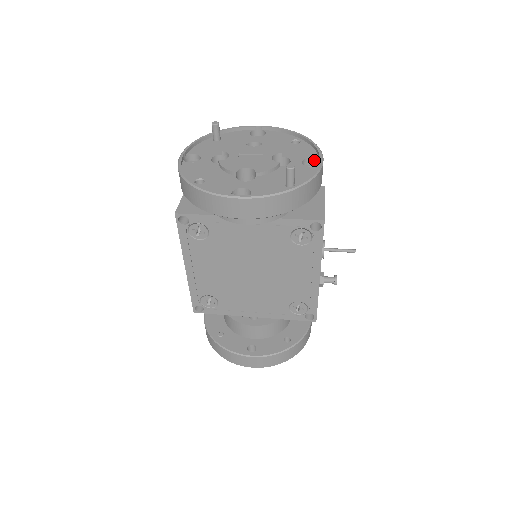
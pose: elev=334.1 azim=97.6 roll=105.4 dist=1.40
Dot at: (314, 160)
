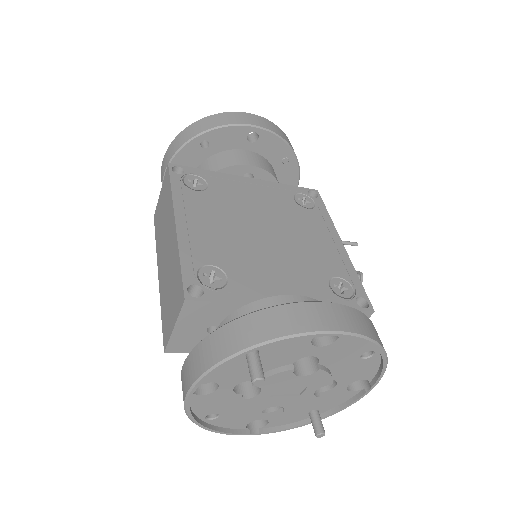
Dot at: occluded
